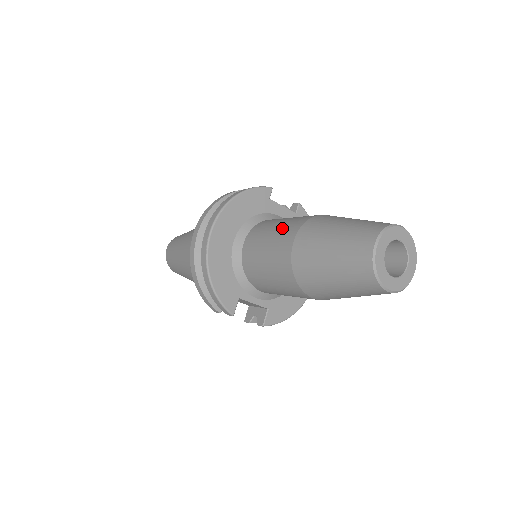
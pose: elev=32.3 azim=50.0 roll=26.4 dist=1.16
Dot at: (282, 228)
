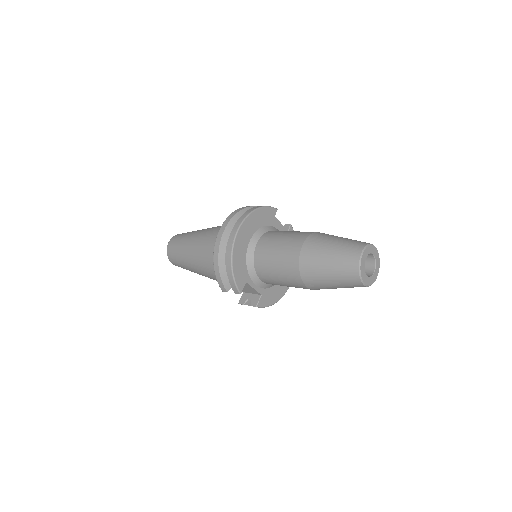
Dot at: (291, 236)
